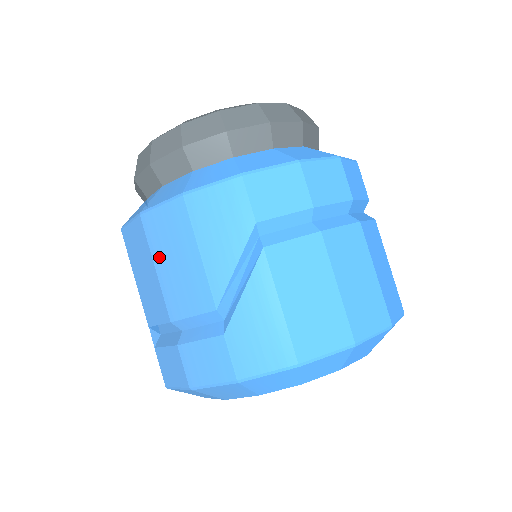
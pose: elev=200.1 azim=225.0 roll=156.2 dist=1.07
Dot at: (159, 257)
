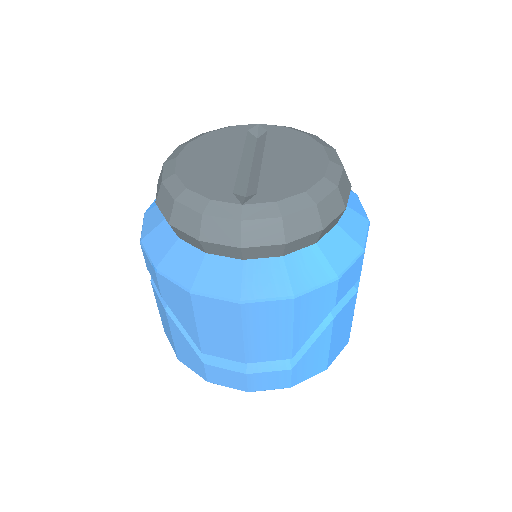
Dot at: (251, 330)
